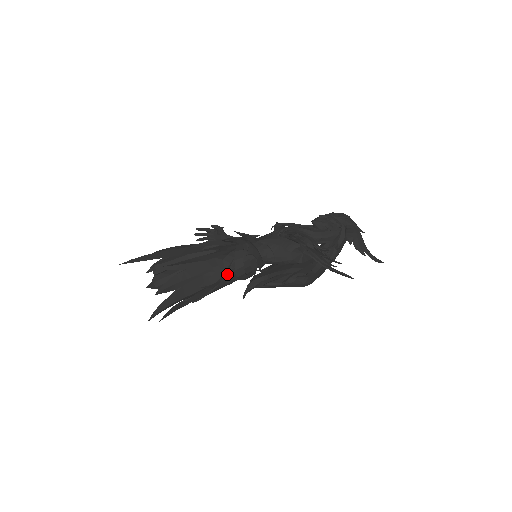
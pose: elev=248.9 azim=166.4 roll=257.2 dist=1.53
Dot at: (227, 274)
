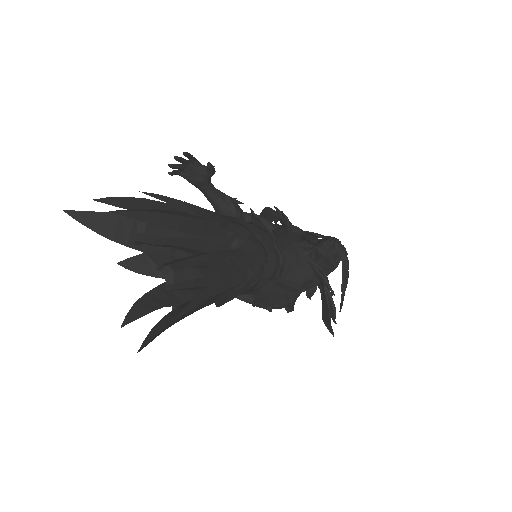
Dot at: (244, 291)
